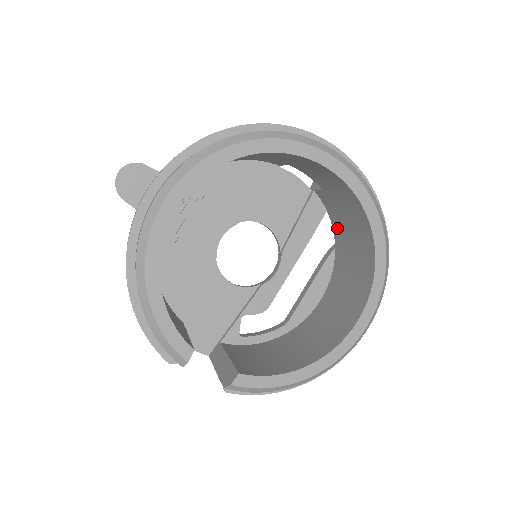
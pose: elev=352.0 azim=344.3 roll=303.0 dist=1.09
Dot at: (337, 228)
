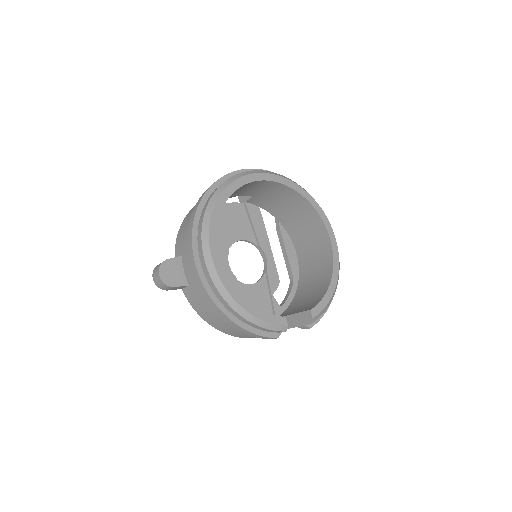
Dot at: (273, 210)
